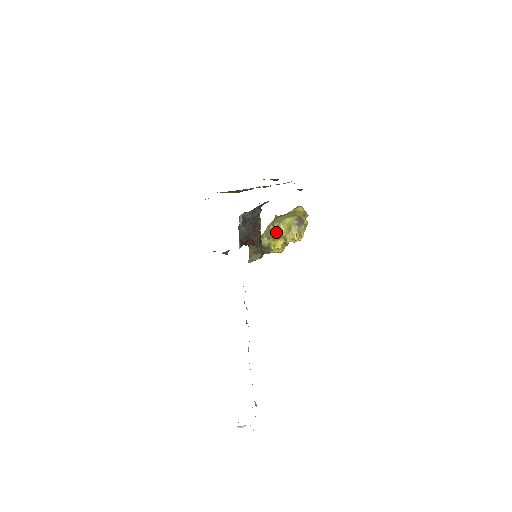
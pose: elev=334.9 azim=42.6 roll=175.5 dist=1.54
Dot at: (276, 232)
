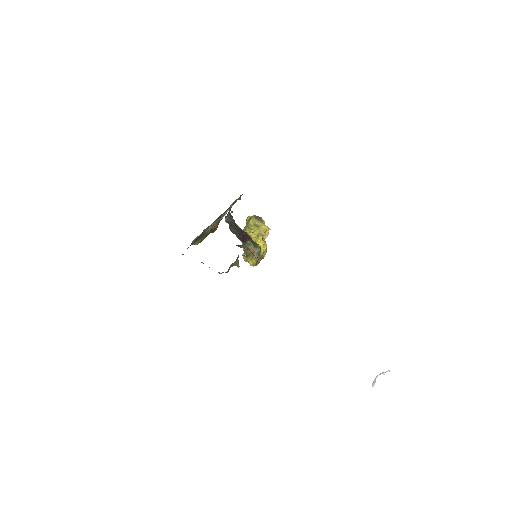
Dot at: (252, 236)
